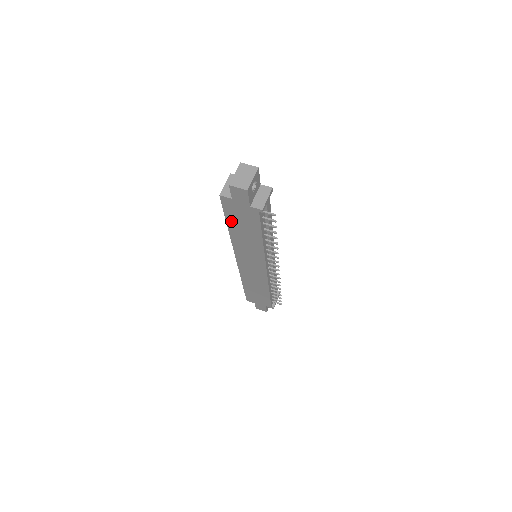
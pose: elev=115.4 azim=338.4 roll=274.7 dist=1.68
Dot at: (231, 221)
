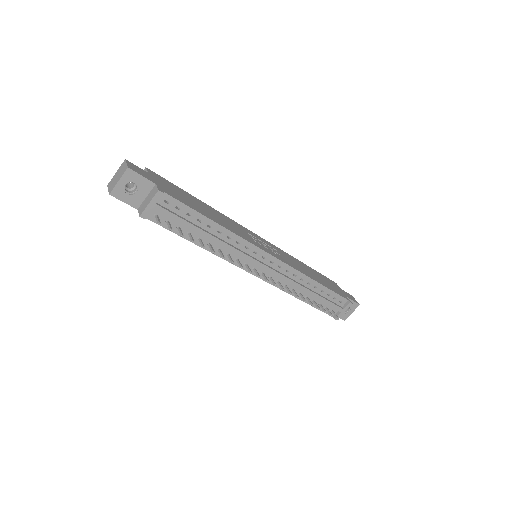
Dot at: occluded
